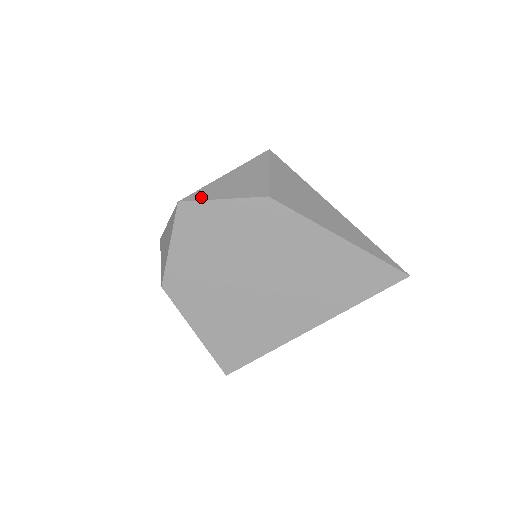
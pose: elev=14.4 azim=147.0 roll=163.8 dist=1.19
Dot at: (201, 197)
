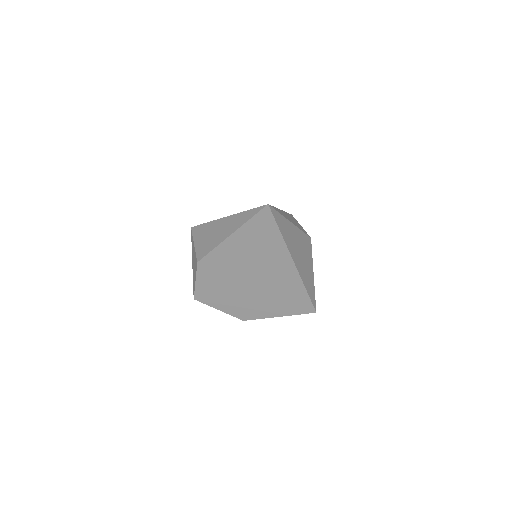
Dot at: (194, 288)
